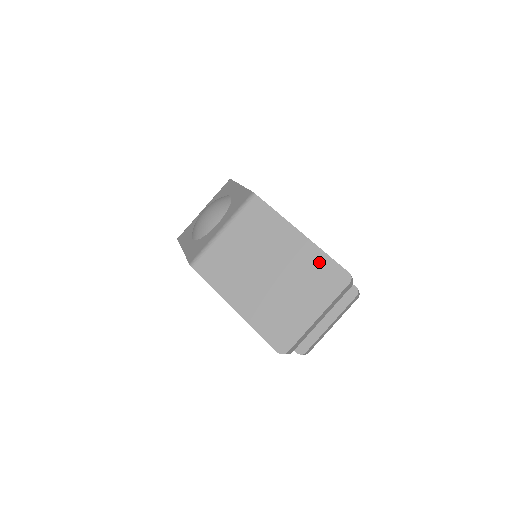
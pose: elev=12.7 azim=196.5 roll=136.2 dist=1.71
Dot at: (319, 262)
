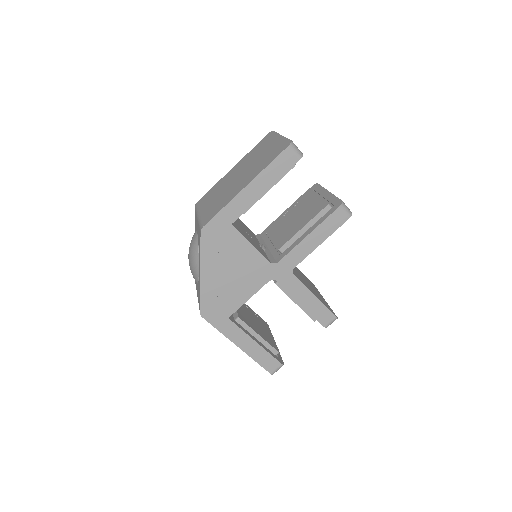
Dot at: (253, 151)
